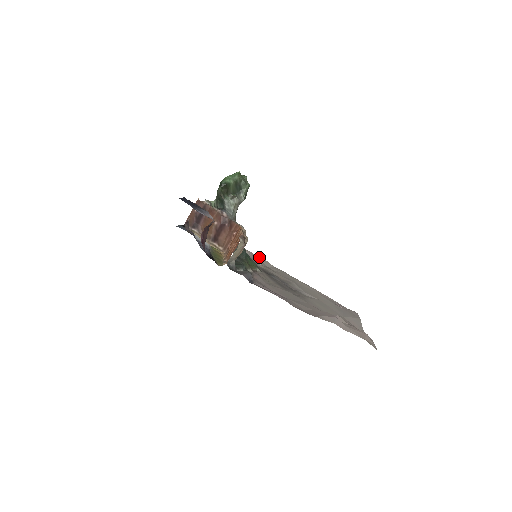
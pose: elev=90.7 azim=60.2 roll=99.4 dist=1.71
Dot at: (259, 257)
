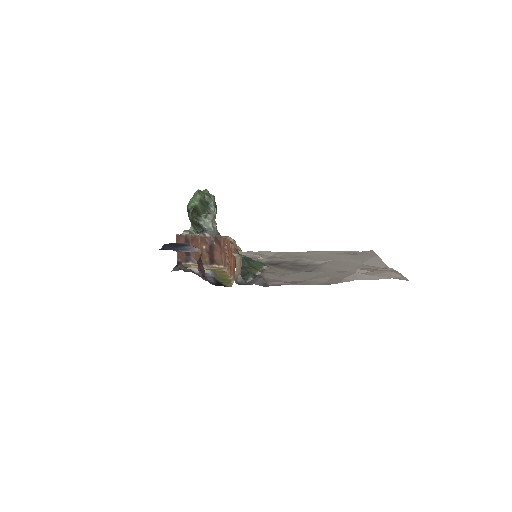
Dot at: (259, 252)
